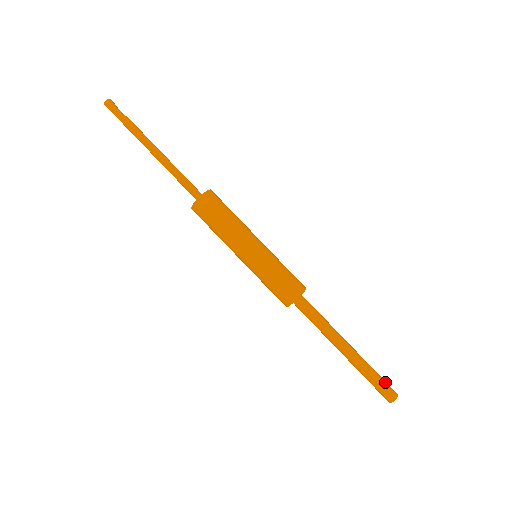
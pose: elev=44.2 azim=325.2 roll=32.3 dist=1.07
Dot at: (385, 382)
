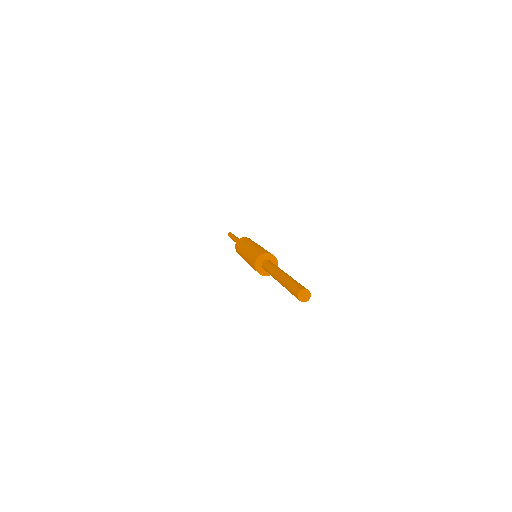
Dot at: occluded
